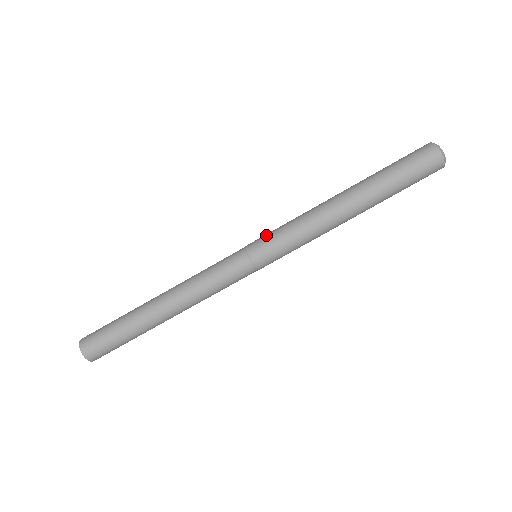
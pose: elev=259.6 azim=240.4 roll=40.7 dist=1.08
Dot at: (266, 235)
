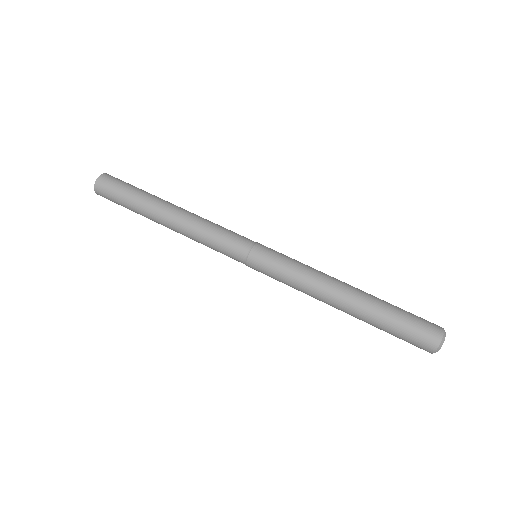
Dot at: occluded
